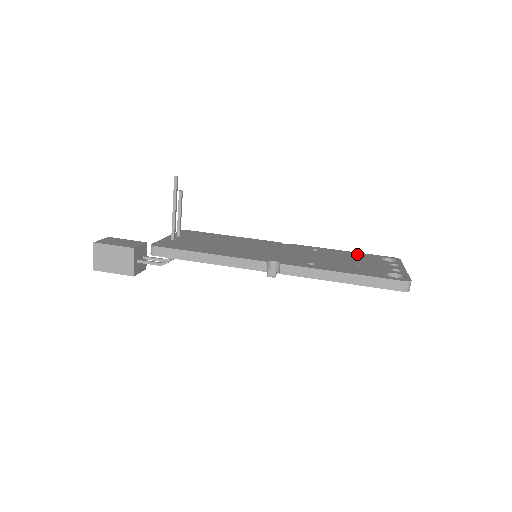
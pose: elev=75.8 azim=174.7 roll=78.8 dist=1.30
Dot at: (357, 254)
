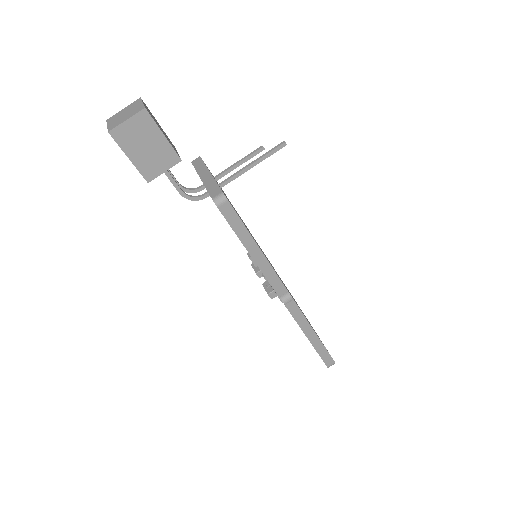
Dot at: occluded
